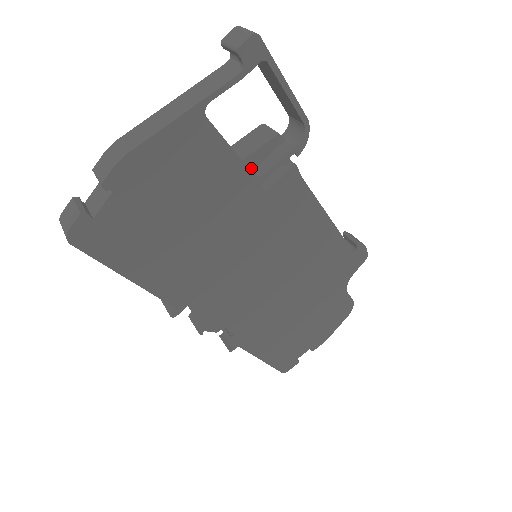
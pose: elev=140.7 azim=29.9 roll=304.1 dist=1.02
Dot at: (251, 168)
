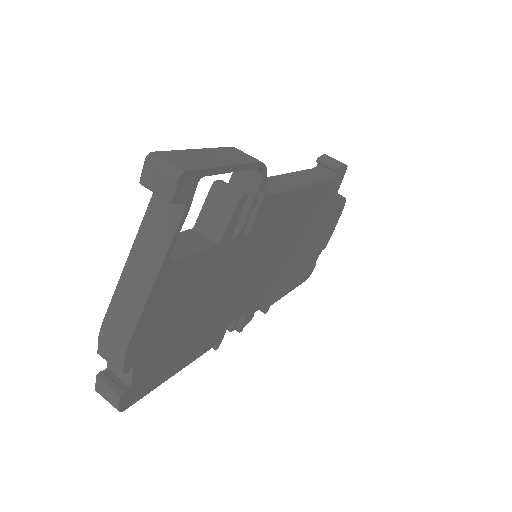
Dot at: (229, 239)
